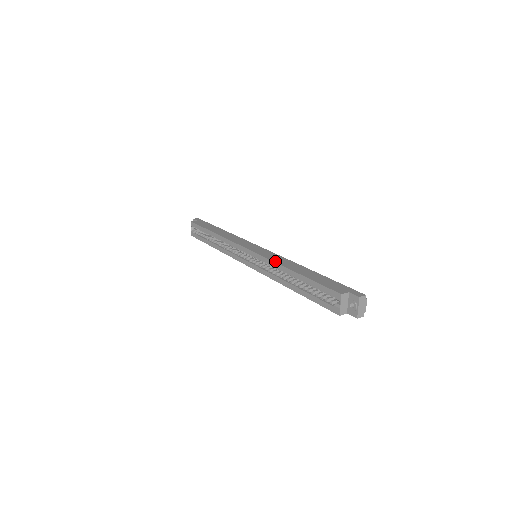
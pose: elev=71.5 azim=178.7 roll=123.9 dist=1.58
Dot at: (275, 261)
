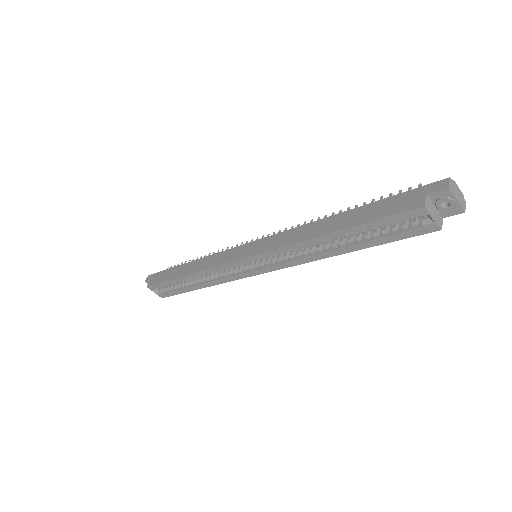
Dot at: (290, 243)
